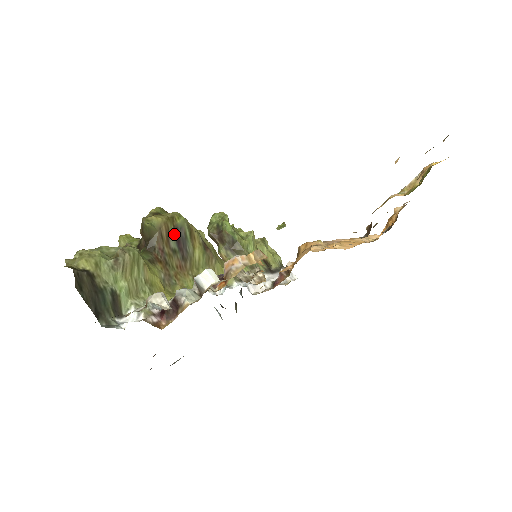
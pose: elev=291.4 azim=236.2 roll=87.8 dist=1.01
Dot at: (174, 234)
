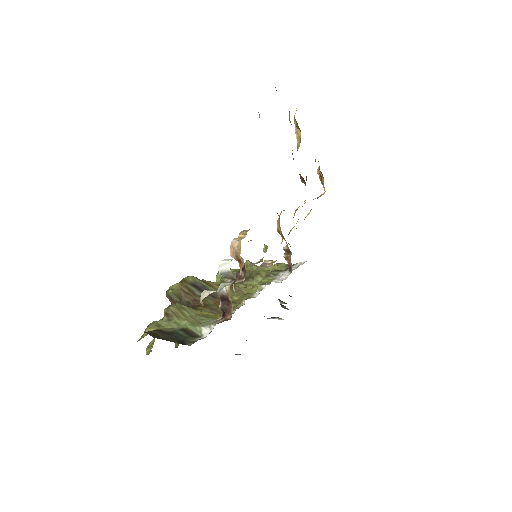
Dot at: (194, 288)
